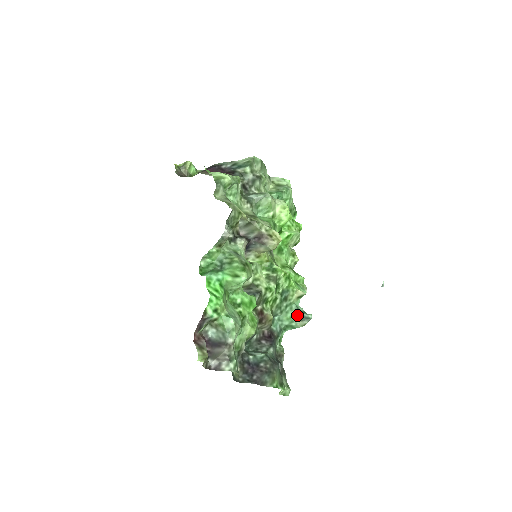
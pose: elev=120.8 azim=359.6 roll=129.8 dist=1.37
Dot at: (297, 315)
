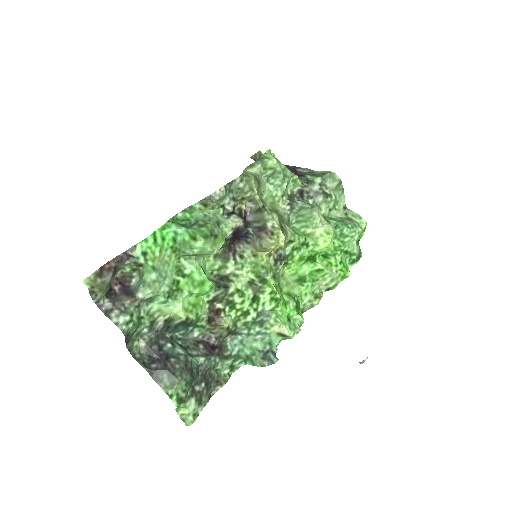
Dot at: (263, 350)
